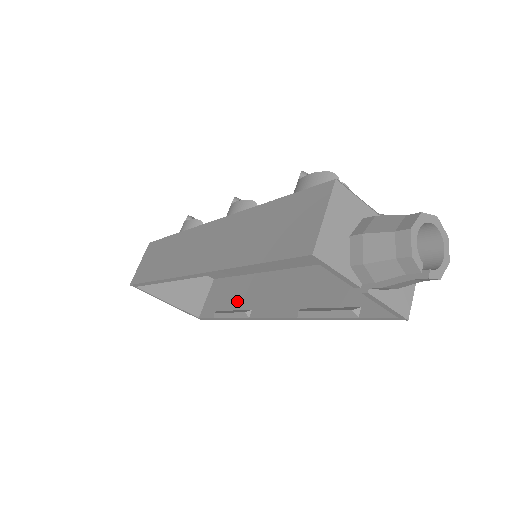
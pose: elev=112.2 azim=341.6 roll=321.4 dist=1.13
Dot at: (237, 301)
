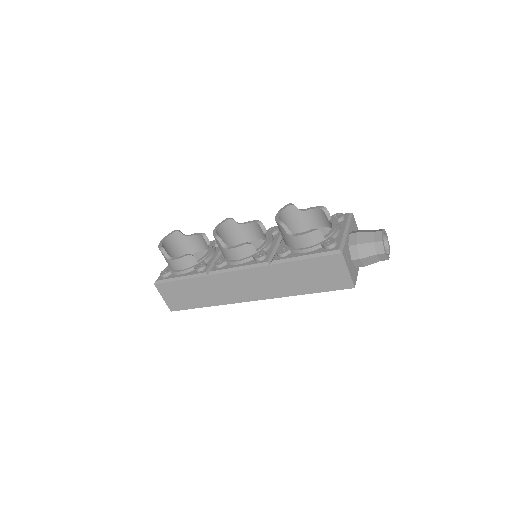
Dot at: occluded
